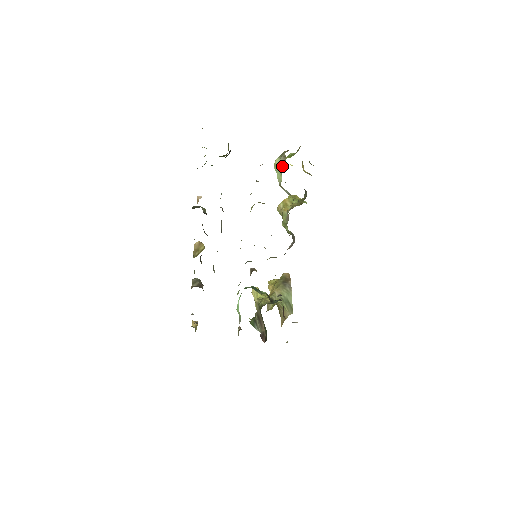
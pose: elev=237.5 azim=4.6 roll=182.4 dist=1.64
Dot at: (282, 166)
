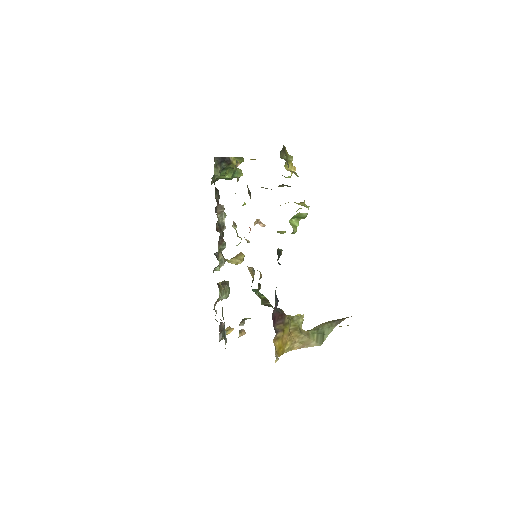
Dot at: occluded
